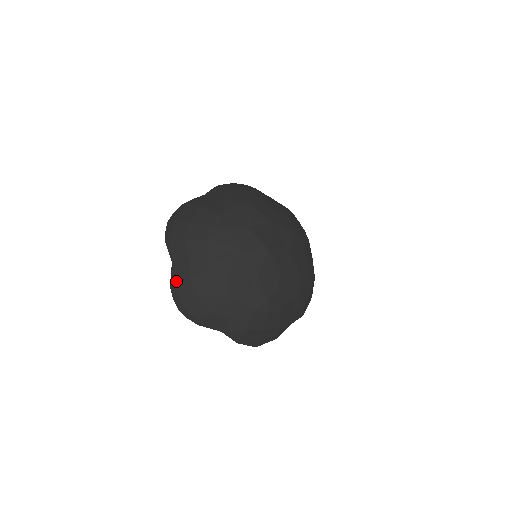
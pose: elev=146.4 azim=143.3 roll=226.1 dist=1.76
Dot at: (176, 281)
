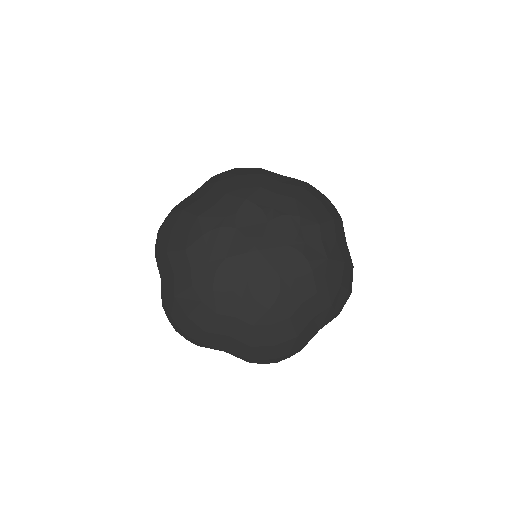
Dot at: (246, 357)
